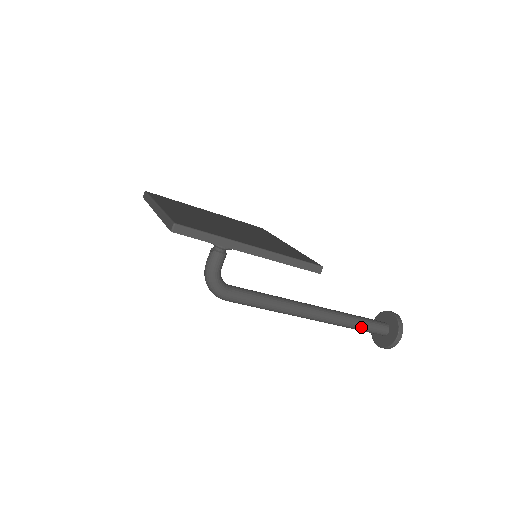
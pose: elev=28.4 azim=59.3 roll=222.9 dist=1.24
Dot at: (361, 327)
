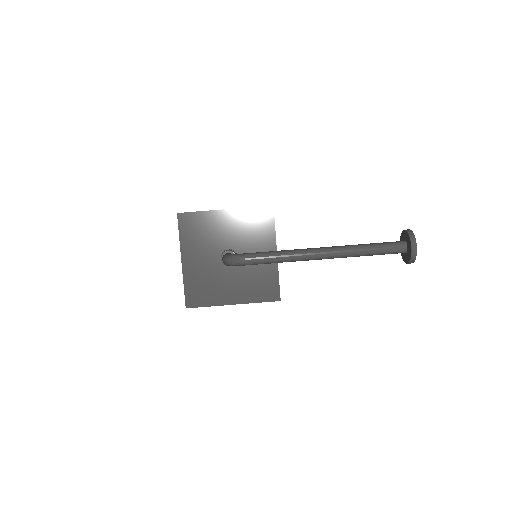
Dot at: (373, 244)
